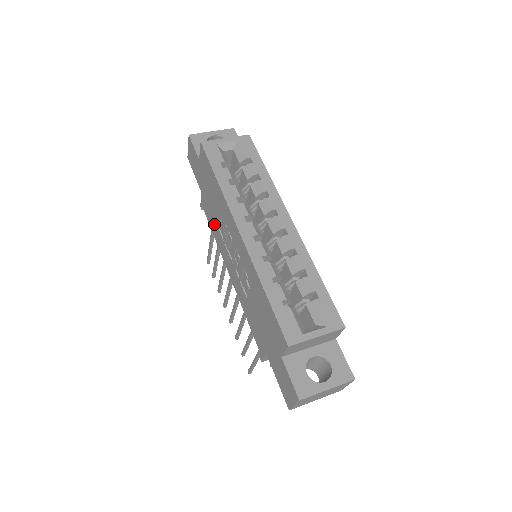
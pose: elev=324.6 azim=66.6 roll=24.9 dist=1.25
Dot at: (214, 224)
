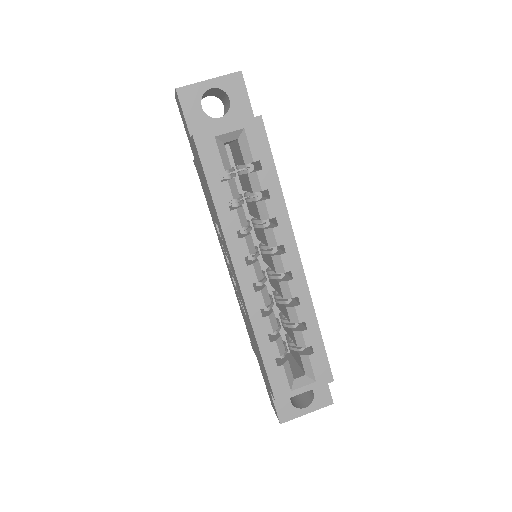
Dot at: (210, 208)
